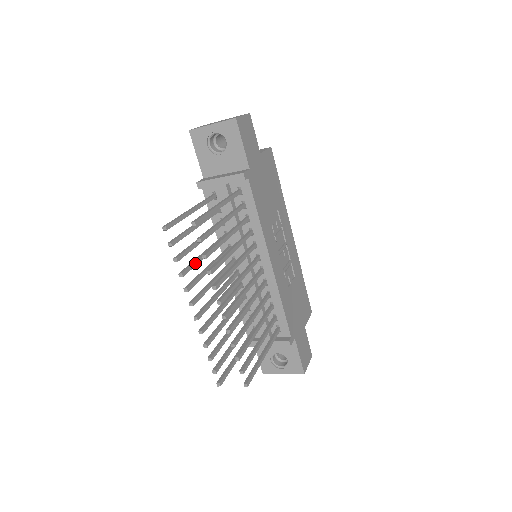
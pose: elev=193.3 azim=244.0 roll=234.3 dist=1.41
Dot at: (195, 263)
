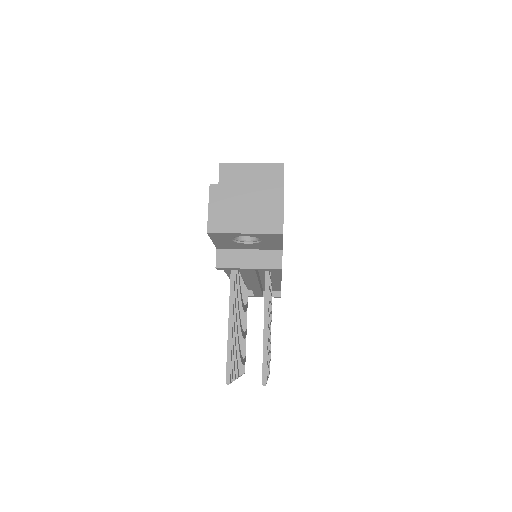
Dot at: (236, 352)
